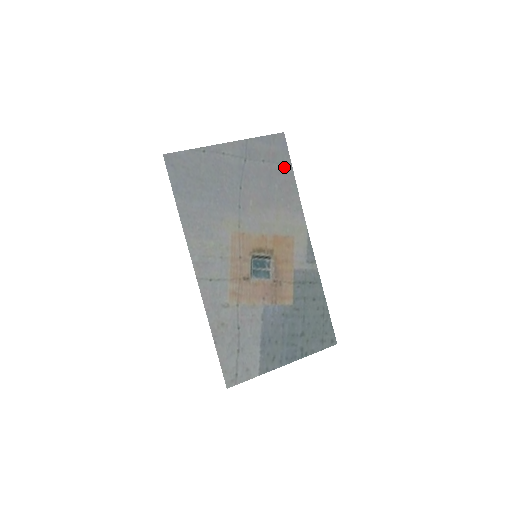
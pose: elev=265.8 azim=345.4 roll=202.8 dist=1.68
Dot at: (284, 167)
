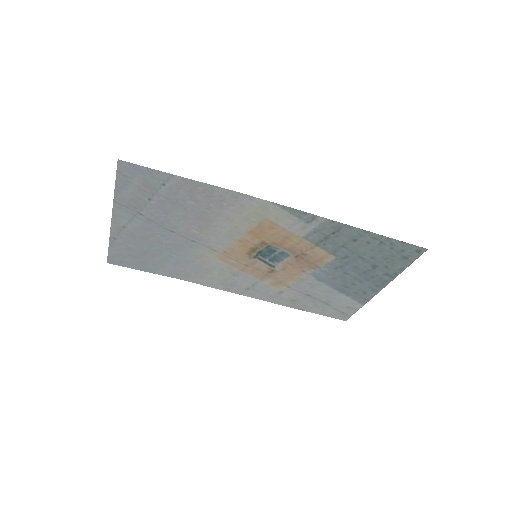
Dot at: (169, 183)
